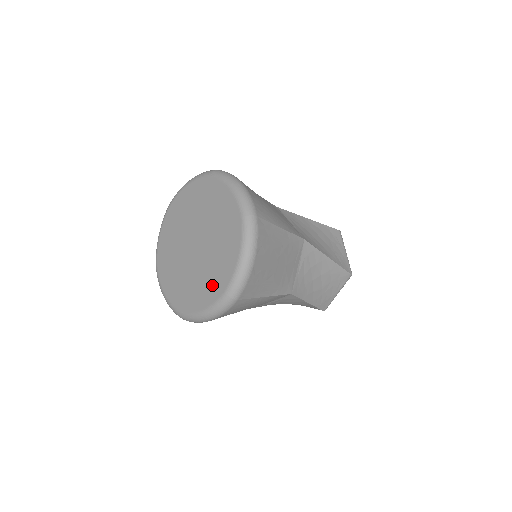
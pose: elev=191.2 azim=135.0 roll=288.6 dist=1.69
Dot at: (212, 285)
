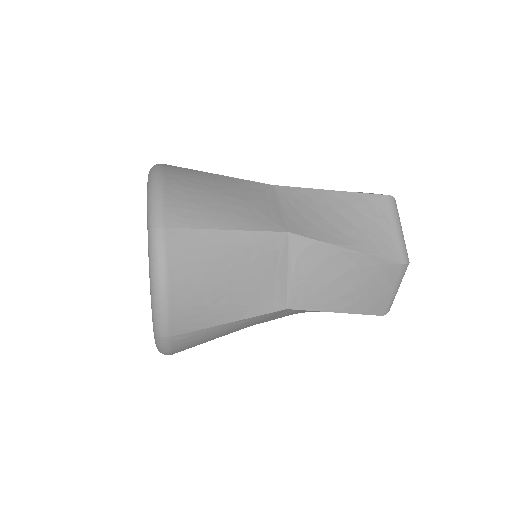
Dot at: occluded
